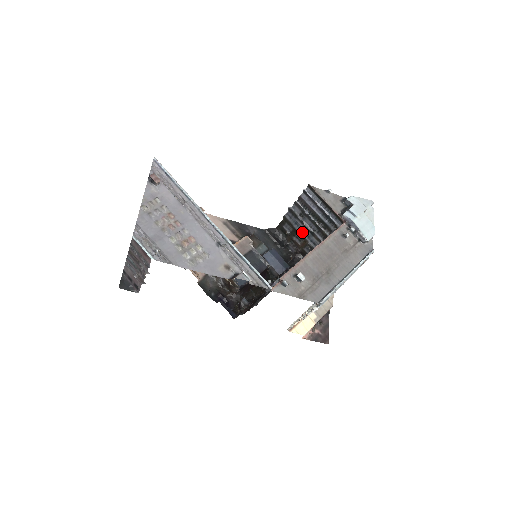
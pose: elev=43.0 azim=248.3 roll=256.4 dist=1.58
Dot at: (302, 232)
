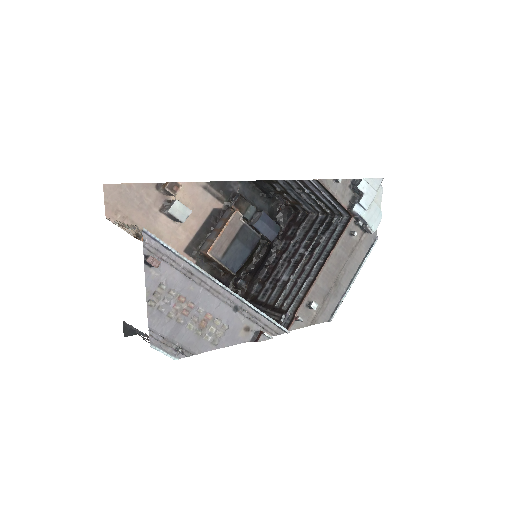
Dot at: (297, 197)
